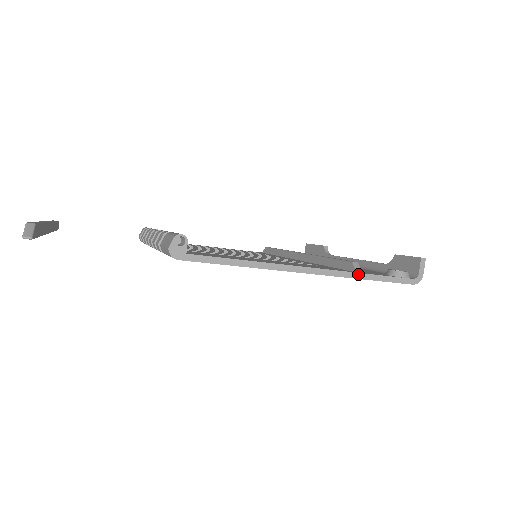
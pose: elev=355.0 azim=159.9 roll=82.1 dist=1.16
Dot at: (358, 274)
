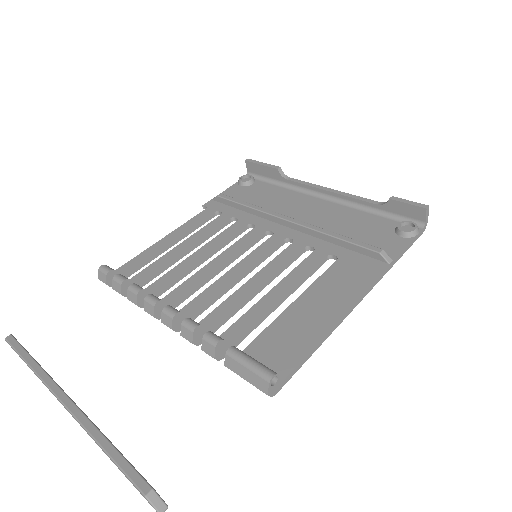
Dot at: (390, 265)
